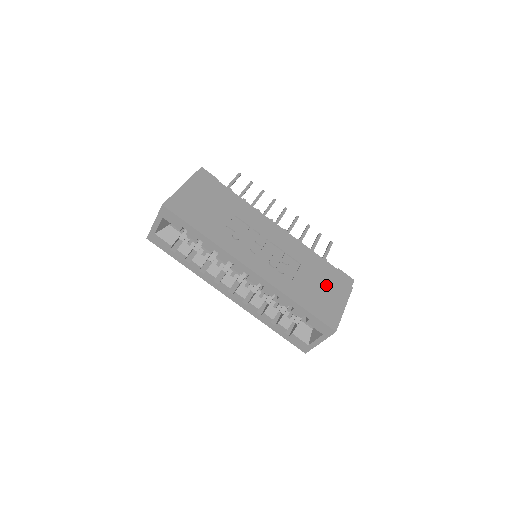
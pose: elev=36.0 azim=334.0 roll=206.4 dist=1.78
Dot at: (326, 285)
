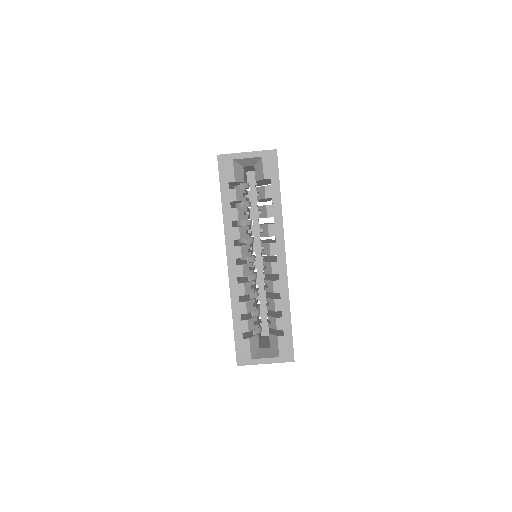
Dot at: occluded
